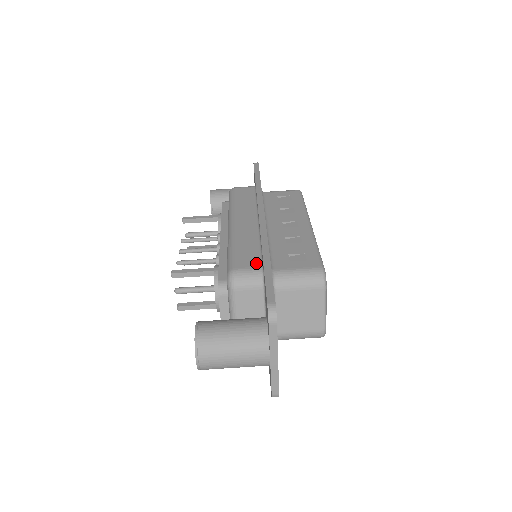
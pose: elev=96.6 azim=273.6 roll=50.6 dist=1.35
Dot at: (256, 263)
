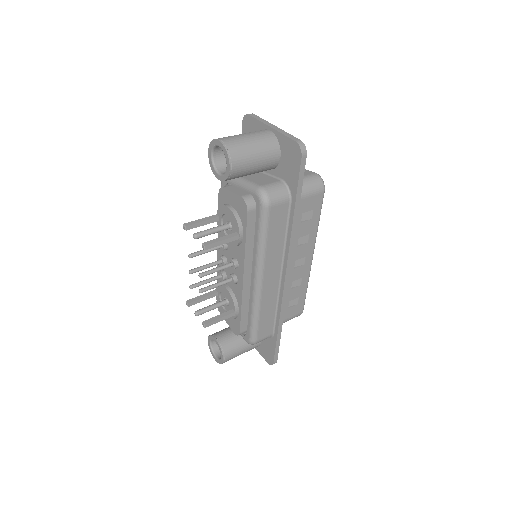
Dot at: occluded
